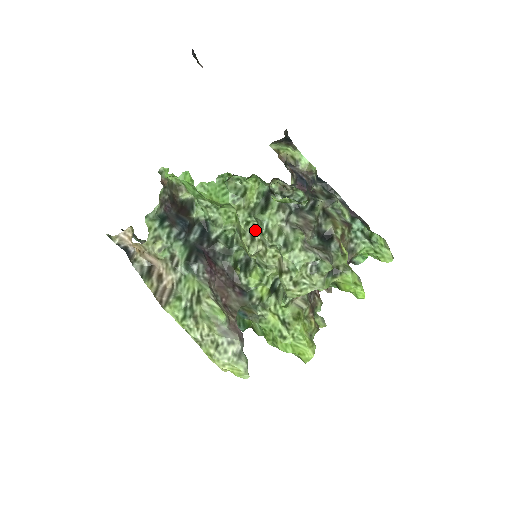
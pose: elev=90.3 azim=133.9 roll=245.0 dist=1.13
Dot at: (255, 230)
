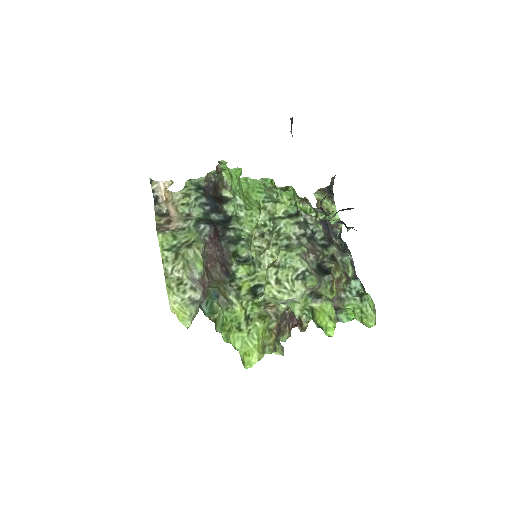
Dot at: (268, 234)
